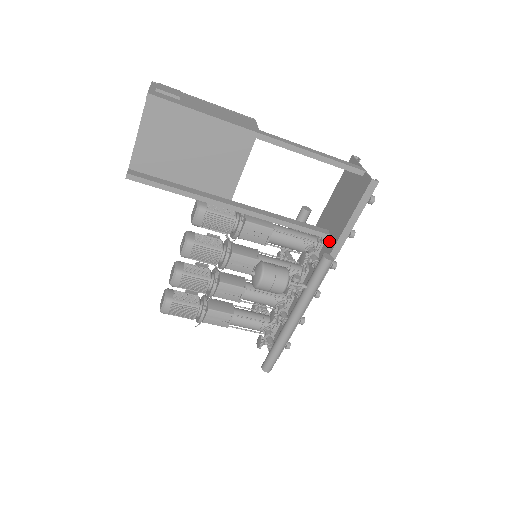
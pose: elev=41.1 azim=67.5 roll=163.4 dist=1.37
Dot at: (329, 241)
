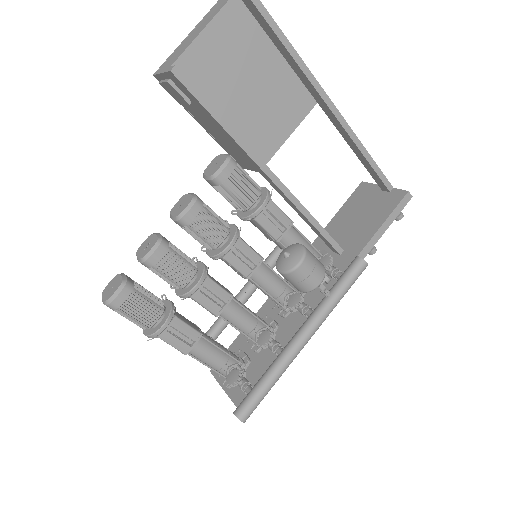
Dot at: (343, 256)
